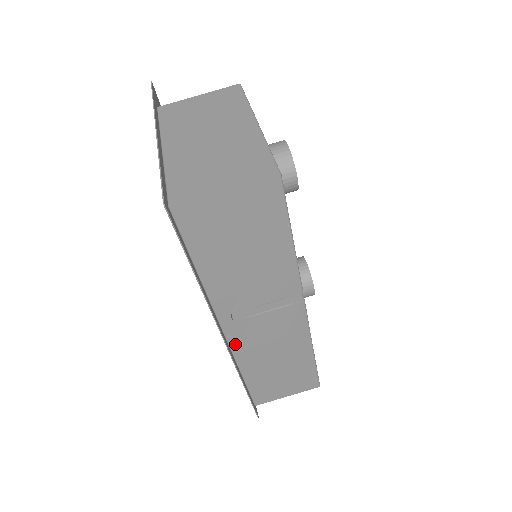
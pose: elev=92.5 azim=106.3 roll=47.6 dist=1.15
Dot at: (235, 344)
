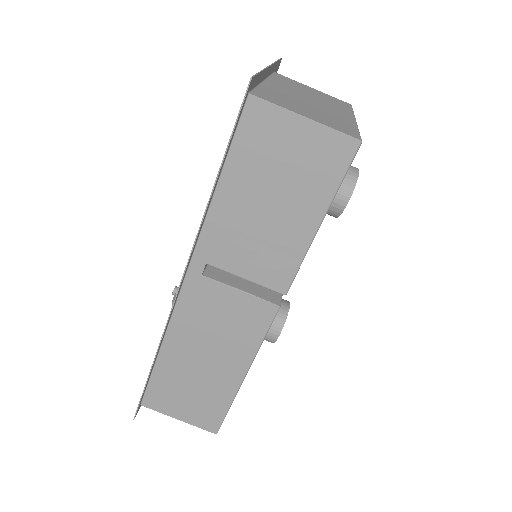
Dot at: (183, 305)
